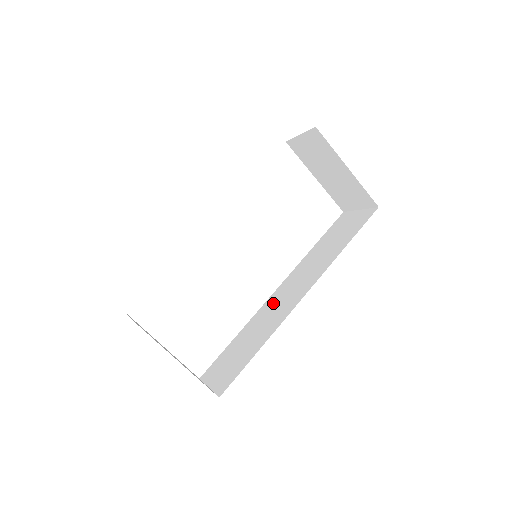
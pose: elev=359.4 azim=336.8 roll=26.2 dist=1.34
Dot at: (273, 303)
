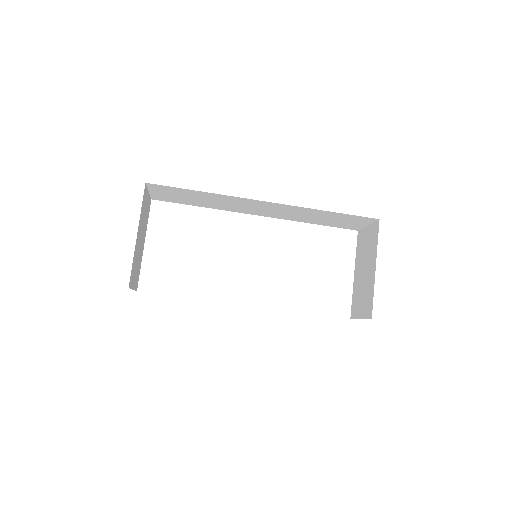
Dot at: occluded
